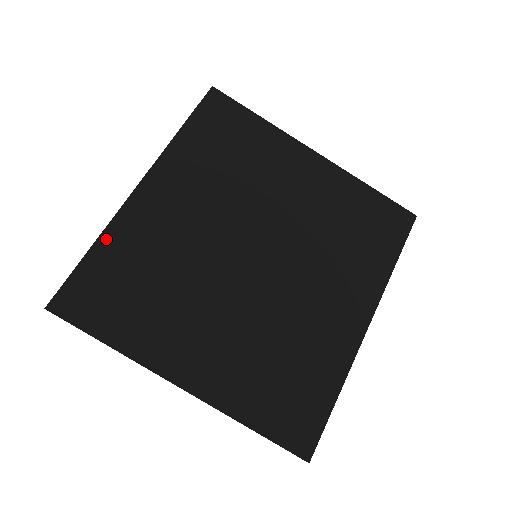
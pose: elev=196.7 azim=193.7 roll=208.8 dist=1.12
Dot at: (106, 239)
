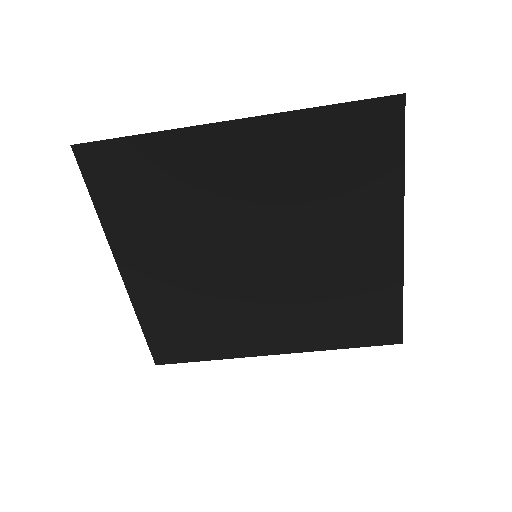
Dot at: (160, 139)
